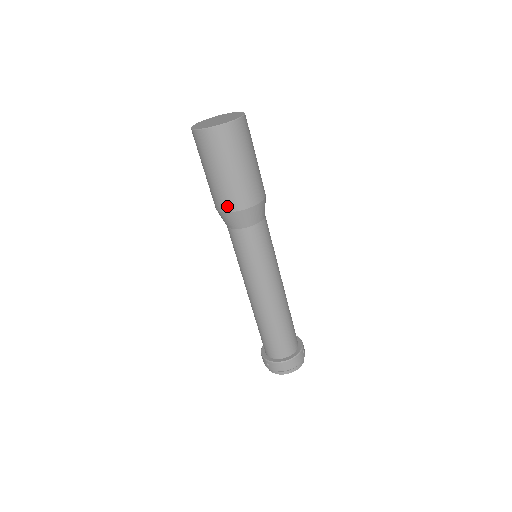
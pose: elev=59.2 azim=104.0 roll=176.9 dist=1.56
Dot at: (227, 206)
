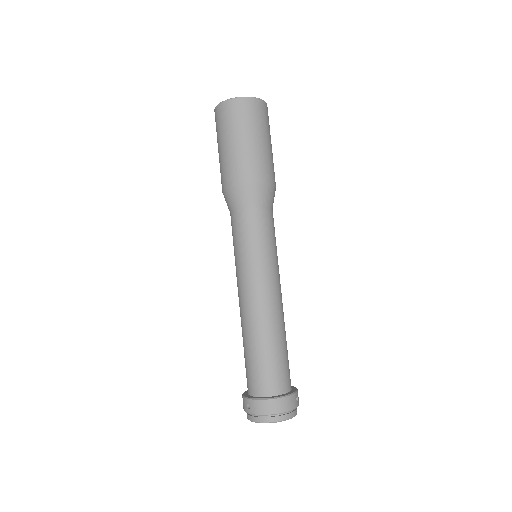
Dot at: (234, 179)
